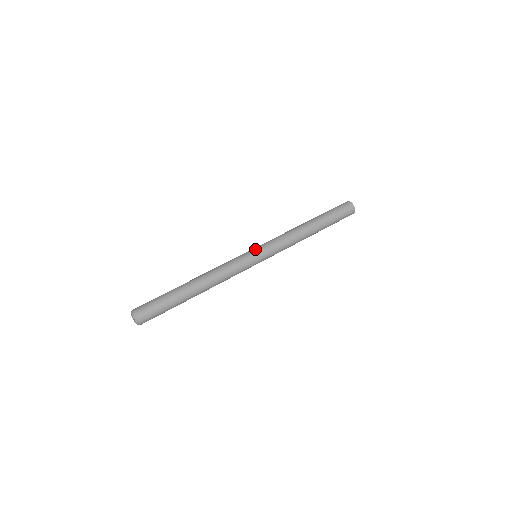
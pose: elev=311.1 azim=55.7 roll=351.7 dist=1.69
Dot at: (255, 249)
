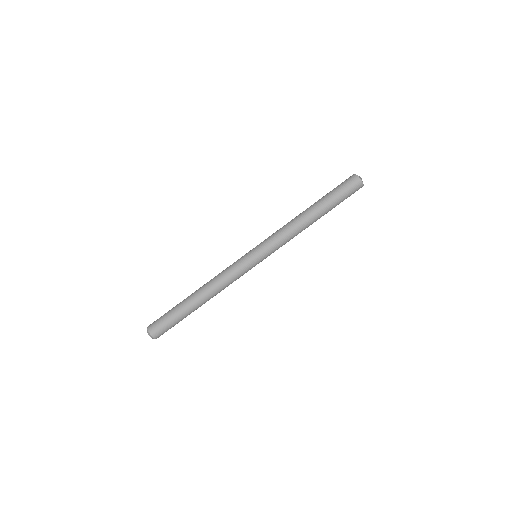
Dot at: (253, 252)
